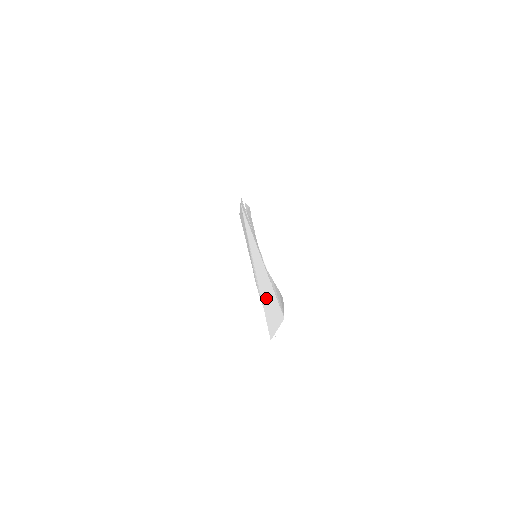
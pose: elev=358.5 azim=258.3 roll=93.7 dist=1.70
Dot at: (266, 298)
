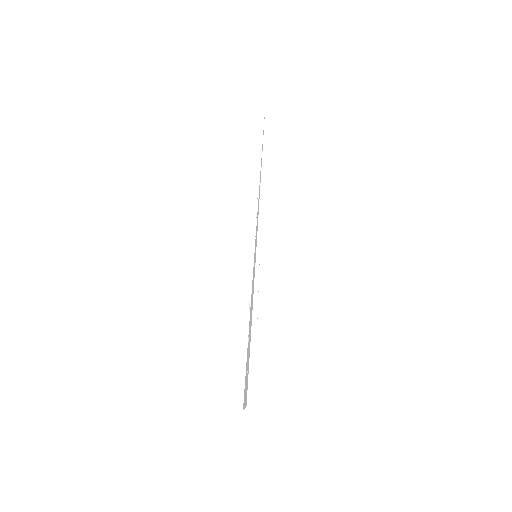
Dot at: (248, 348)
